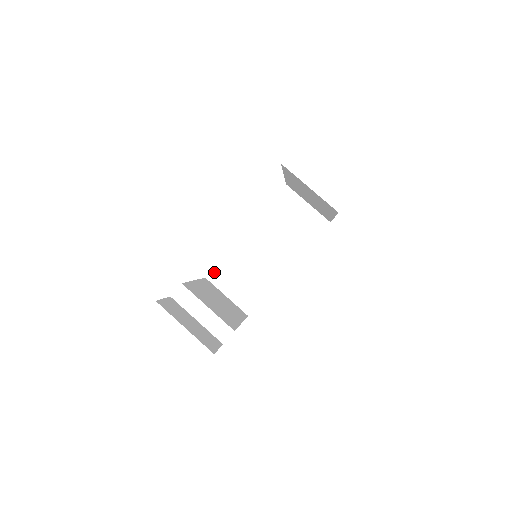
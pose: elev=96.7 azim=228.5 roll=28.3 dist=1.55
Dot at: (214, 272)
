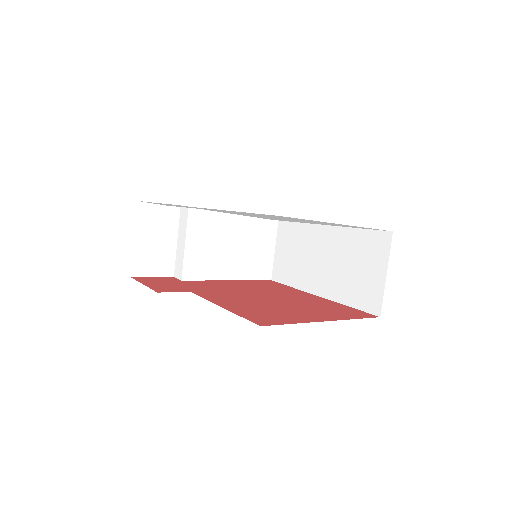
Dot at: occluded
